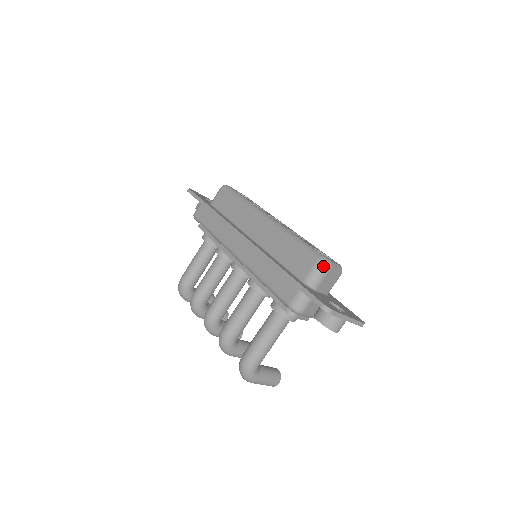
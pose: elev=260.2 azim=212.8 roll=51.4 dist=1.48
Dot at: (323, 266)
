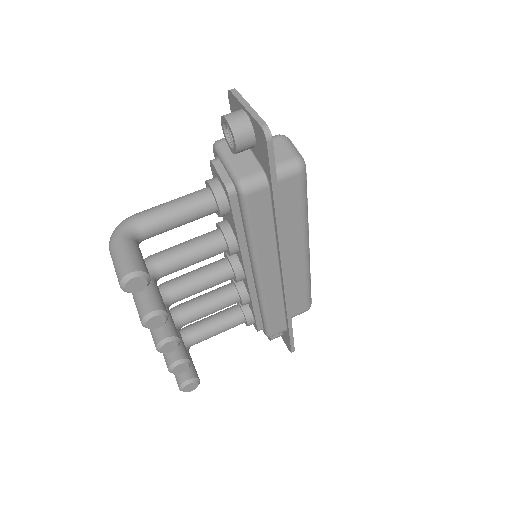
Dot at: (276, 135)
